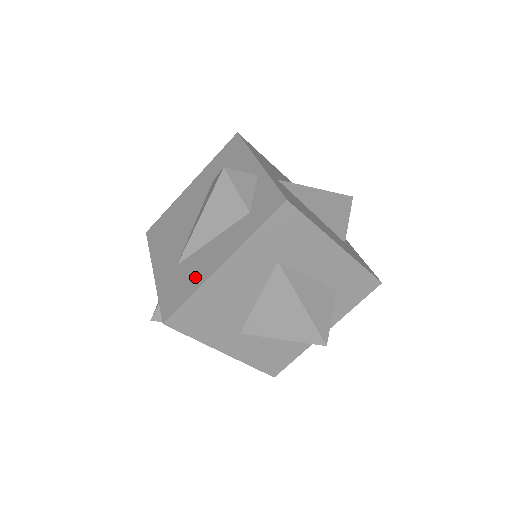
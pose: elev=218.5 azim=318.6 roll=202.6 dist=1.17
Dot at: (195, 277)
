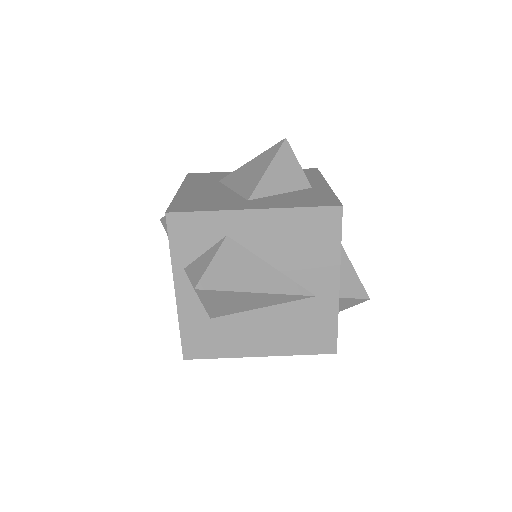
Dot at: occluded
